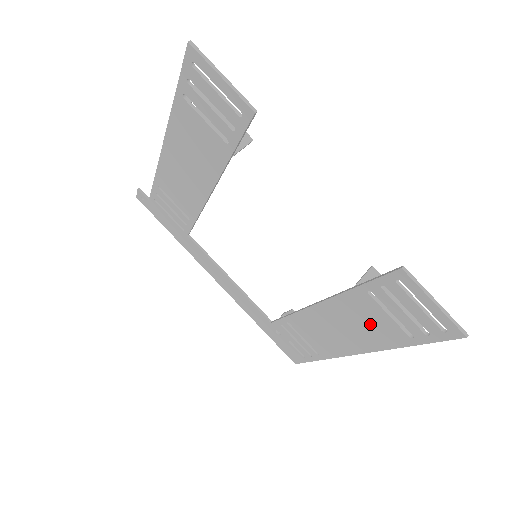
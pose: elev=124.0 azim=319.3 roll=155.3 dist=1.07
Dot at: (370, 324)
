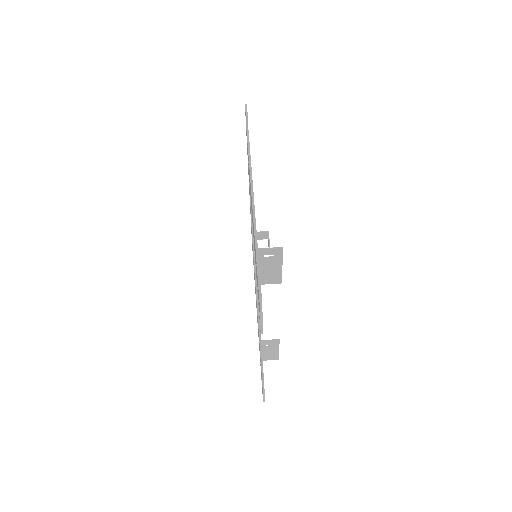
Dot at: occluded
